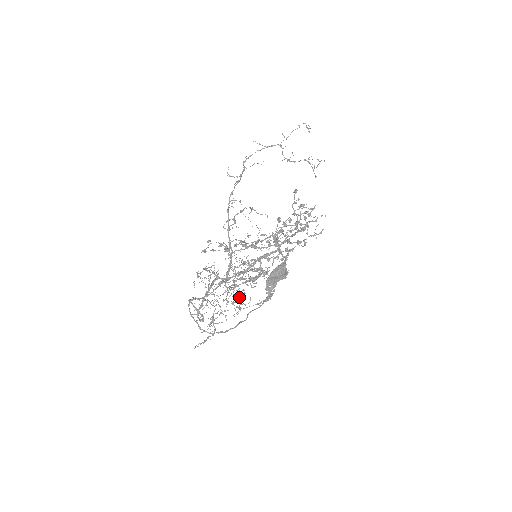
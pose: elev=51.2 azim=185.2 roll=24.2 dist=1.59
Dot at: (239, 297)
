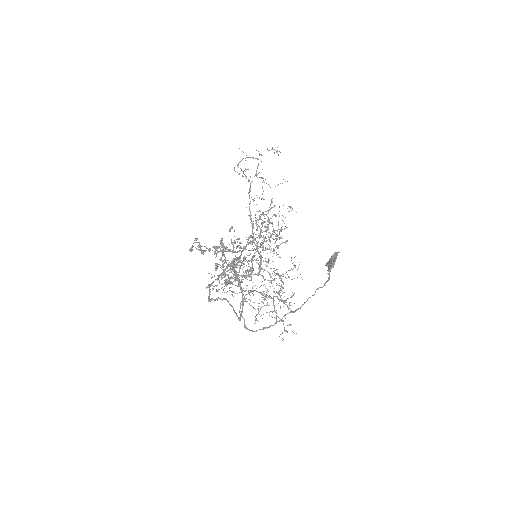
Dot at: occluded
